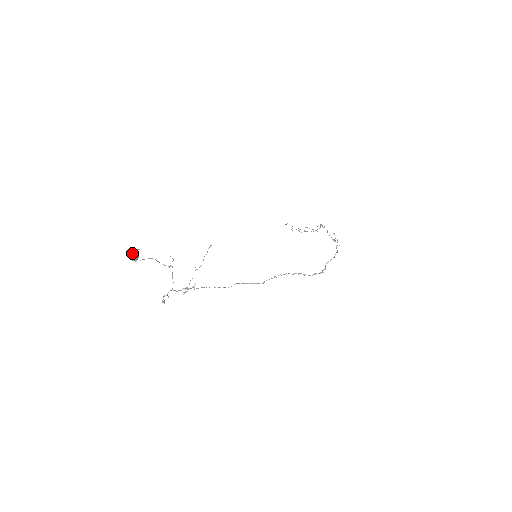
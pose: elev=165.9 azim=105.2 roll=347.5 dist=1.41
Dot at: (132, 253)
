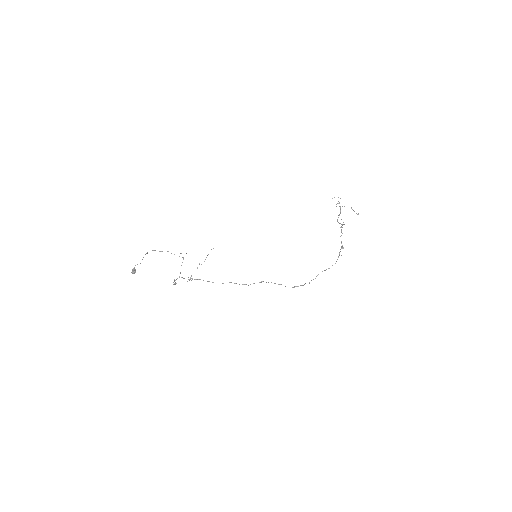
Dot at: (133, 268)
